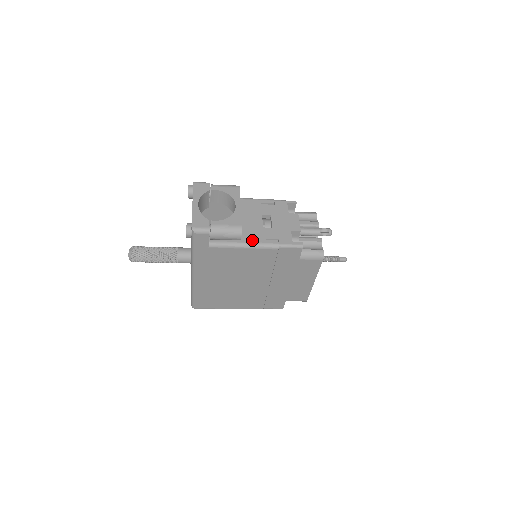
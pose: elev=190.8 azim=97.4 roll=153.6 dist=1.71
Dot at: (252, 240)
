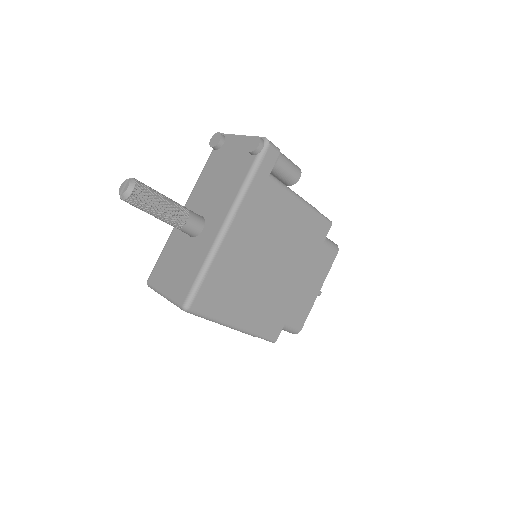
Dot at: occluded
